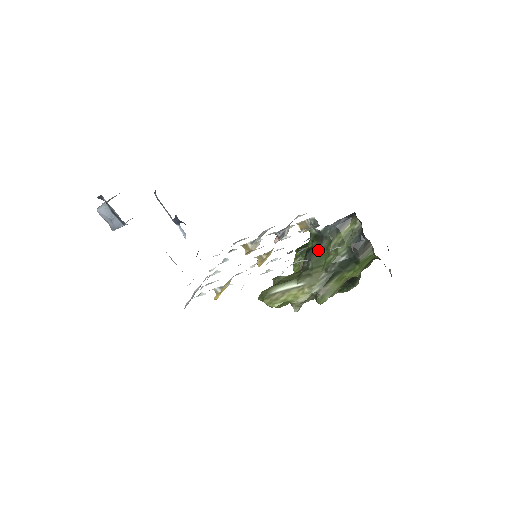
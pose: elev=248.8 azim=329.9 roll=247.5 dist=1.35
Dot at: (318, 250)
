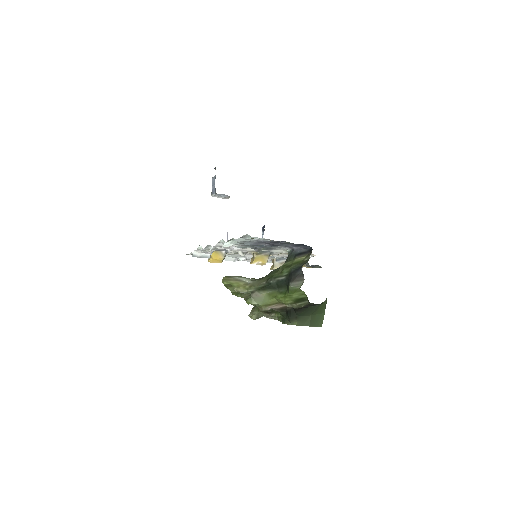
Dot at: (279, 267)
